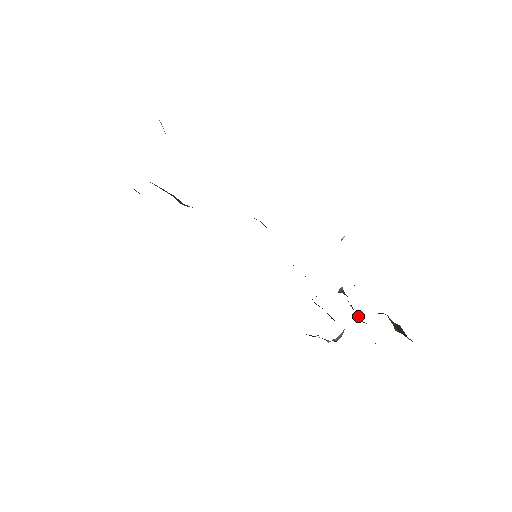
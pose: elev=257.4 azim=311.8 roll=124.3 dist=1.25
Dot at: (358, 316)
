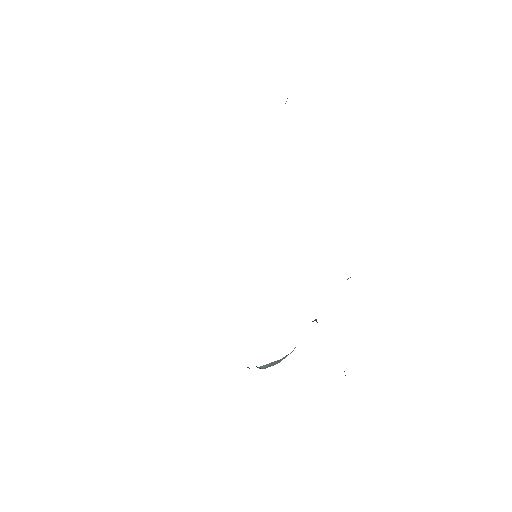
Dot at: occluded
